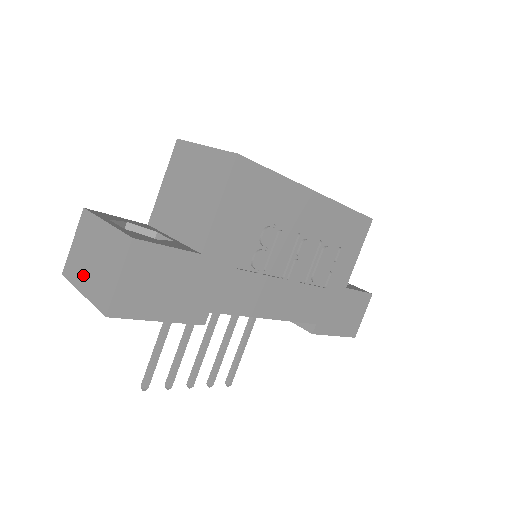
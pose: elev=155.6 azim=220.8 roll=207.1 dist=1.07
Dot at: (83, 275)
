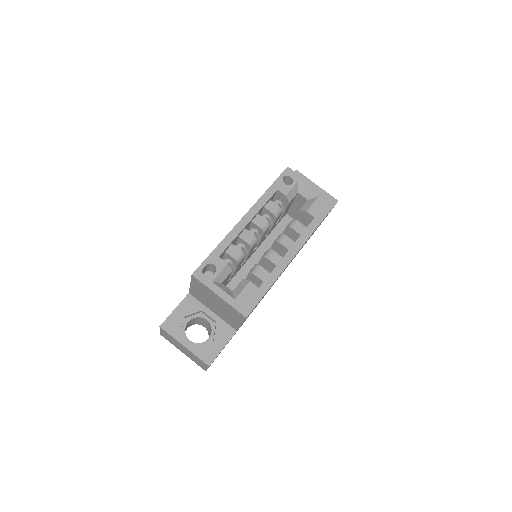
Dot at: (179, 349)
